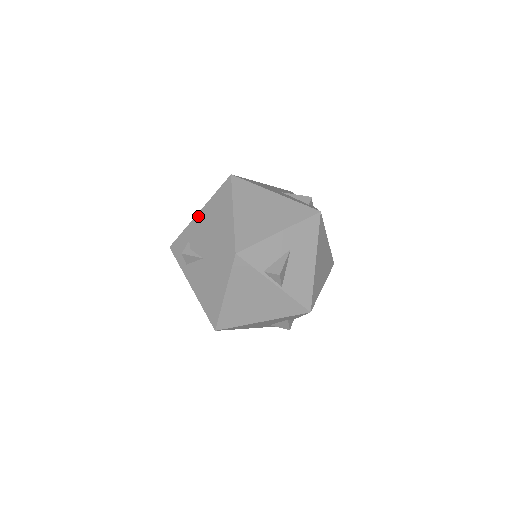
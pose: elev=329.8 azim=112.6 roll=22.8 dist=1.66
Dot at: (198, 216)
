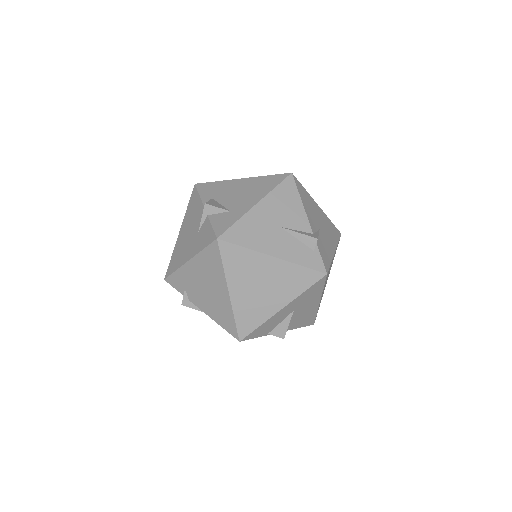
Dot at: (188, 267)
